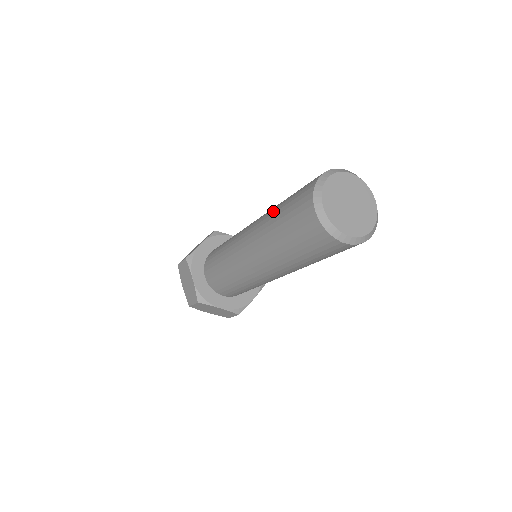
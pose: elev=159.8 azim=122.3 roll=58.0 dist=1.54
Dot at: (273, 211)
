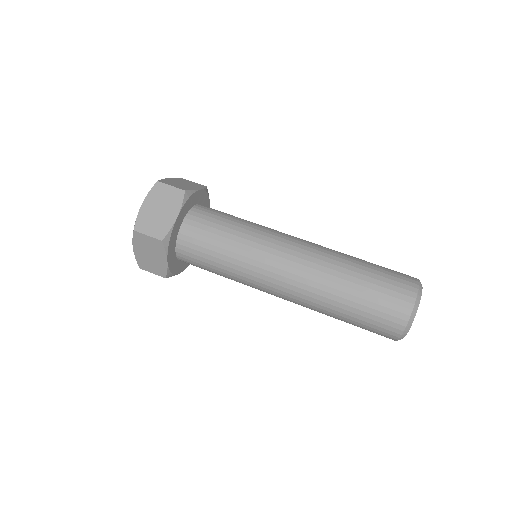
Dot at: (349, 259)
